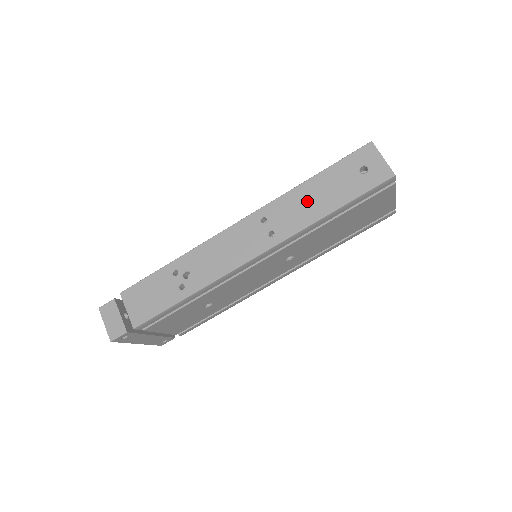
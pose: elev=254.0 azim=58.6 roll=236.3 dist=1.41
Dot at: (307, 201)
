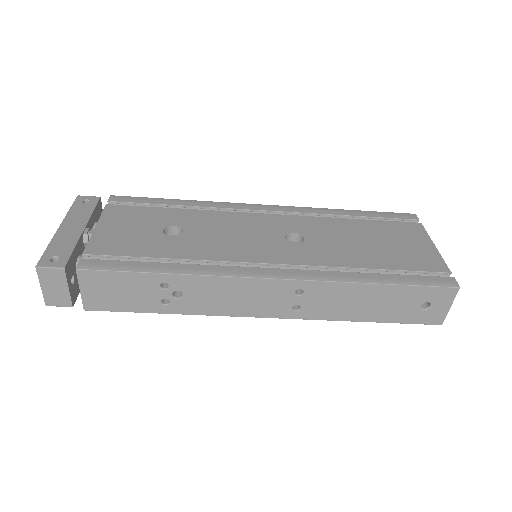
Dot at: (354, 301)
